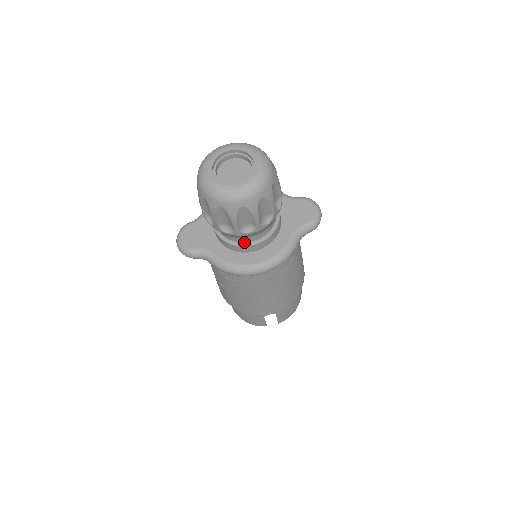
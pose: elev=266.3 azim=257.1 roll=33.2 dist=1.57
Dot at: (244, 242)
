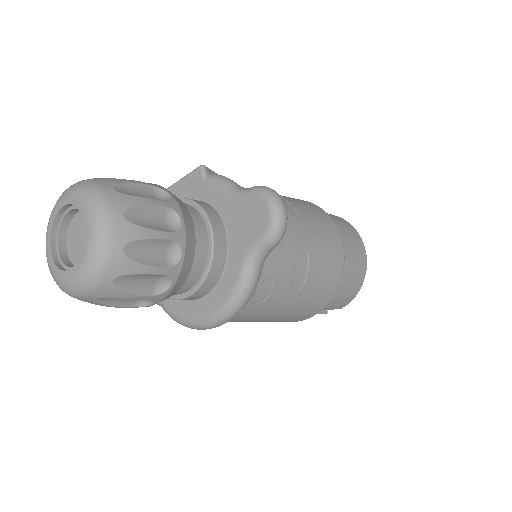
Dot at: (177, 294)
